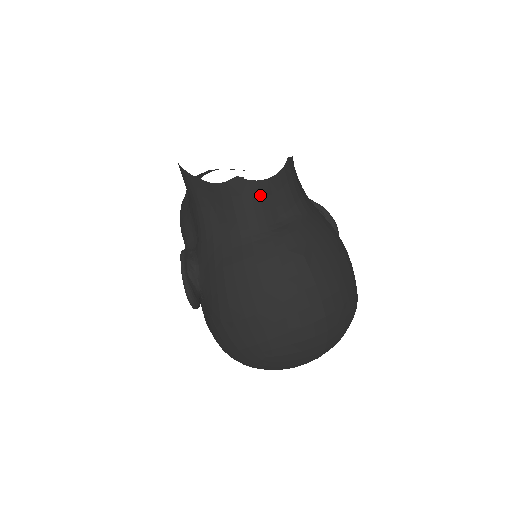
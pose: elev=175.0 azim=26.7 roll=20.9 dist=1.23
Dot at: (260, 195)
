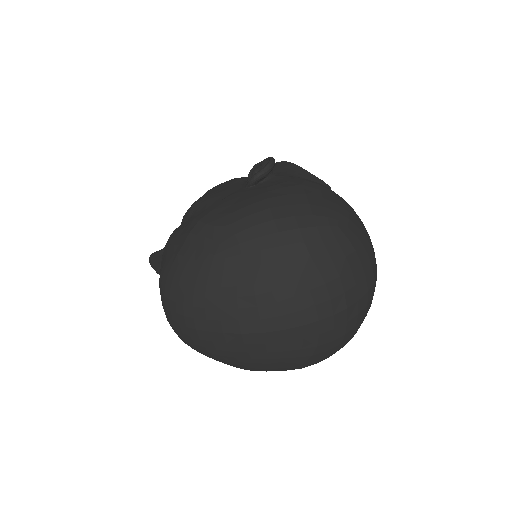
Dot at: occluded
